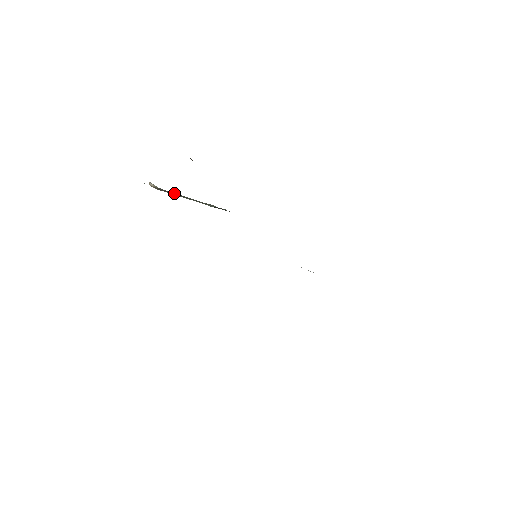
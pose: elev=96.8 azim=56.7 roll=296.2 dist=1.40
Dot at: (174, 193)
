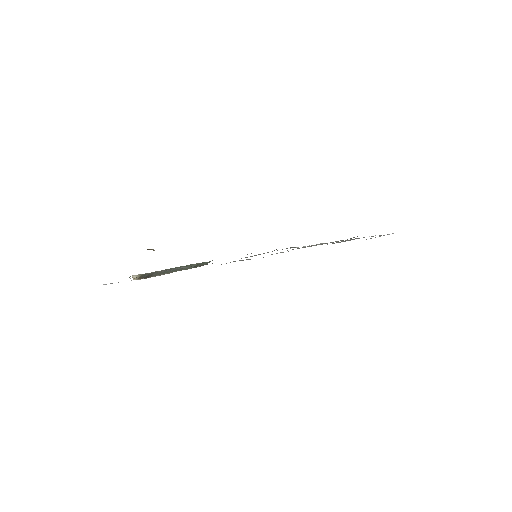
Dot at: occluded
